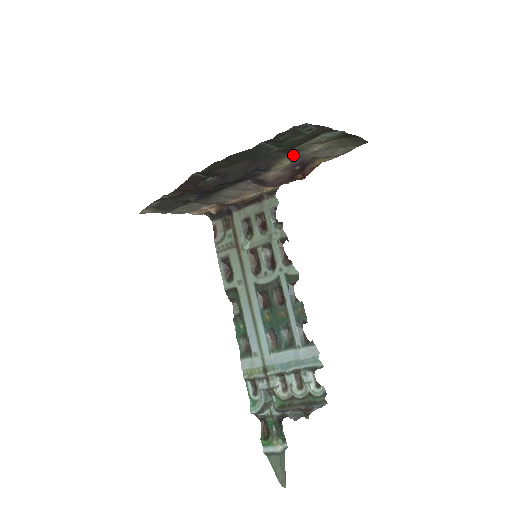
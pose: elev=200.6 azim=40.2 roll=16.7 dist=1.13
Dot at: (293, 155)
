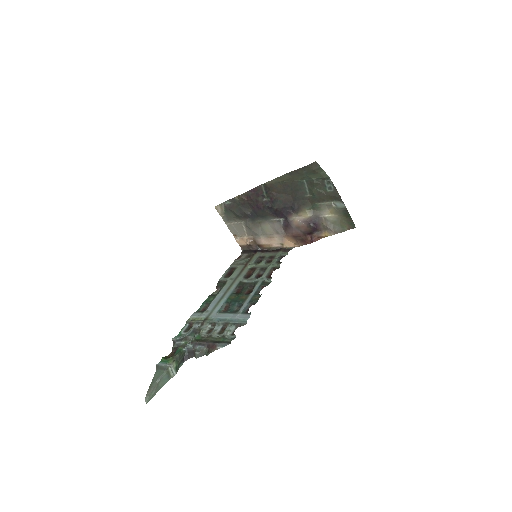
Dot at: (314, 212)
